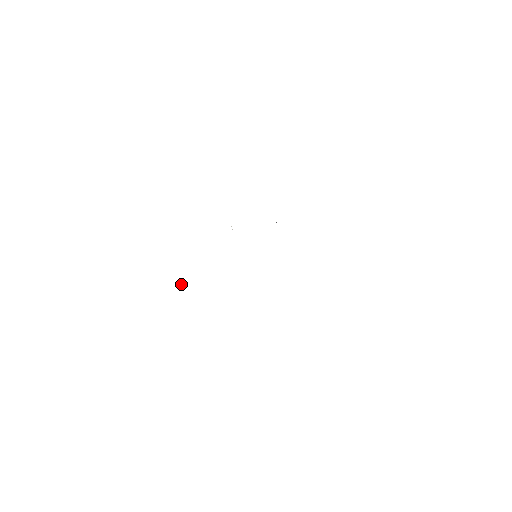
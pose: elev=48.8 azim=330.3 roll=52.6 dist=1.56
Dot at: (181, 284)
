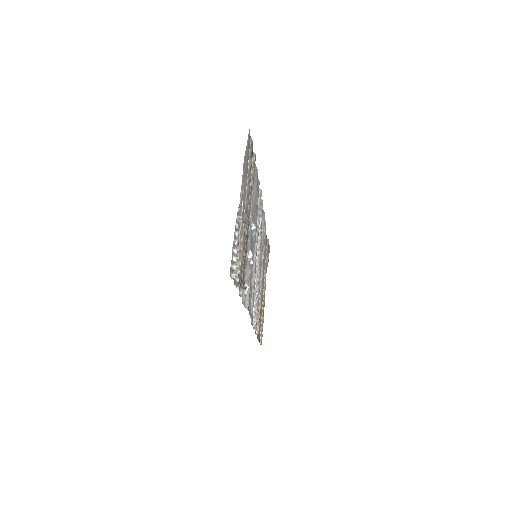
Dot at: (268, 252)
